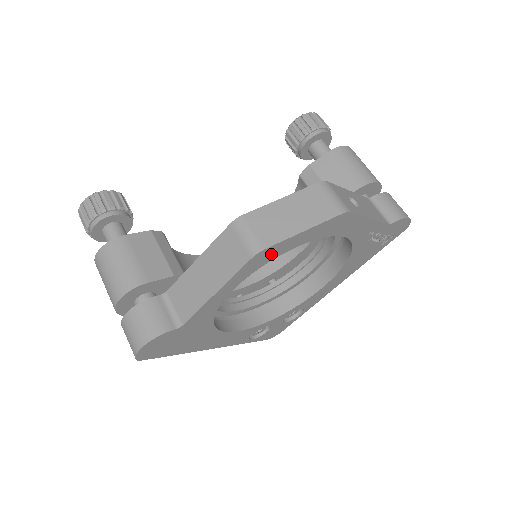
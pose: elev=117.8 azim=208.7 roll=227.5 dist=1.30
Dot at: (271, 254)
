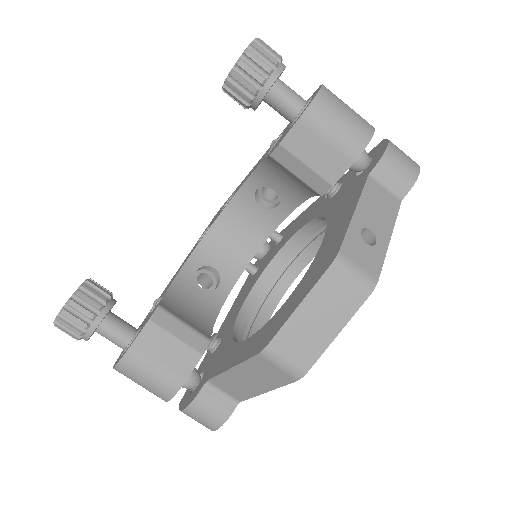
Dot at: occluded
